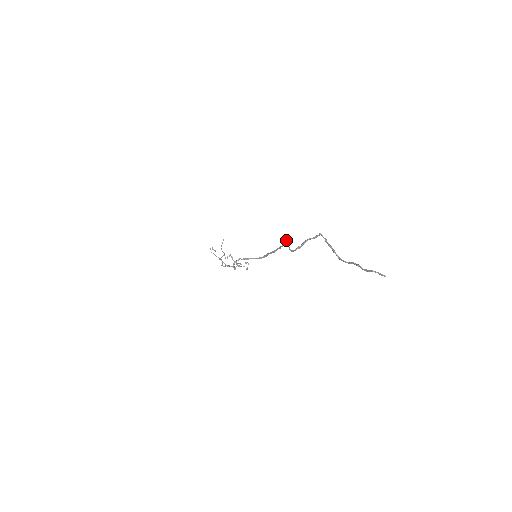
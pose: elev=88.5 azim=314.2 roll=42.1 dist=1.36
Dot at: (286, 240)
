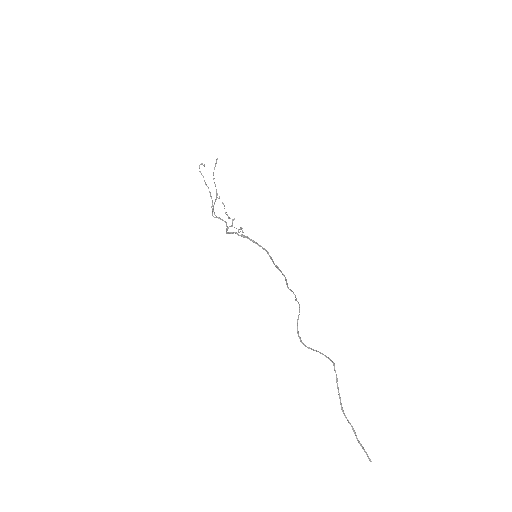
Dot at: (296, 300)
